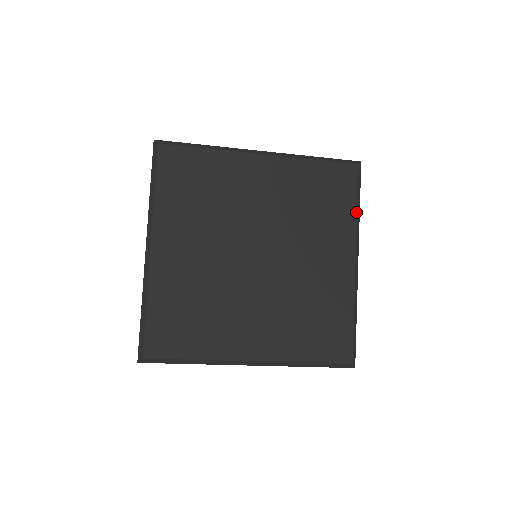
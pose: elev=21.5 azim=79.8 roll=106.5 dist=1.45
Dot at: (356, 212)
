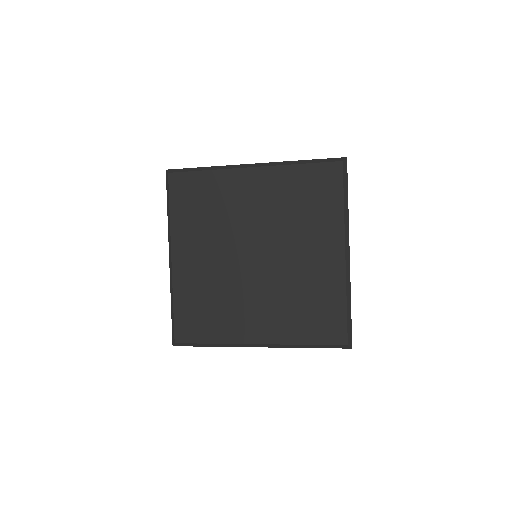
Dot at: (343, 207)
